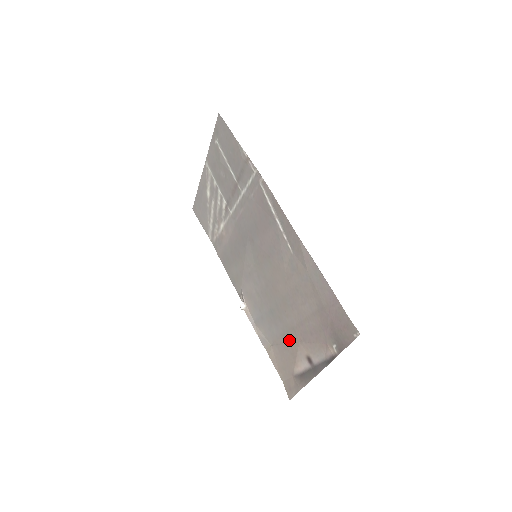
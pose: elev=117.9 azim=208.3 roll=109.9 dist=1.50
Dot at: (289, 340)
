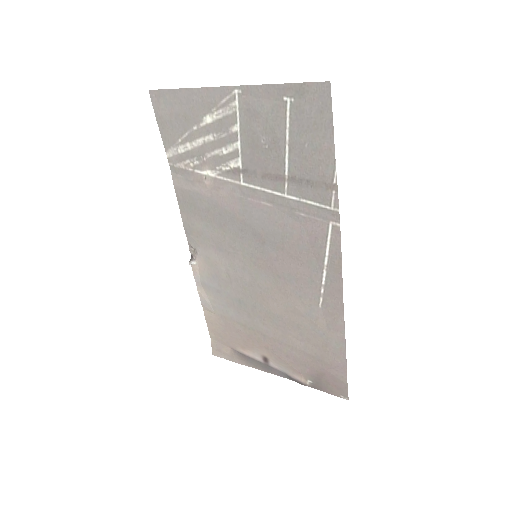
Dot at: (250, 334)
